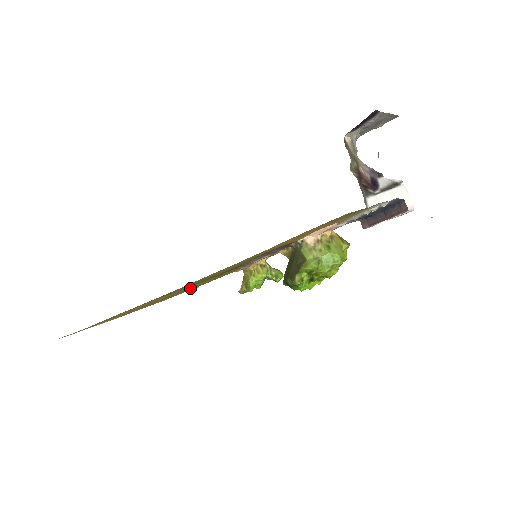
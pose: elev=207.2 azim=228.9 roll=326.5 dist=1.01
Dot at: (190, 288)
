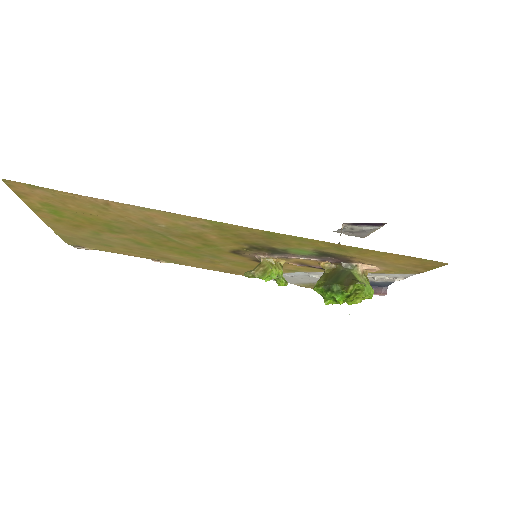
Dot at: (165, 242)
